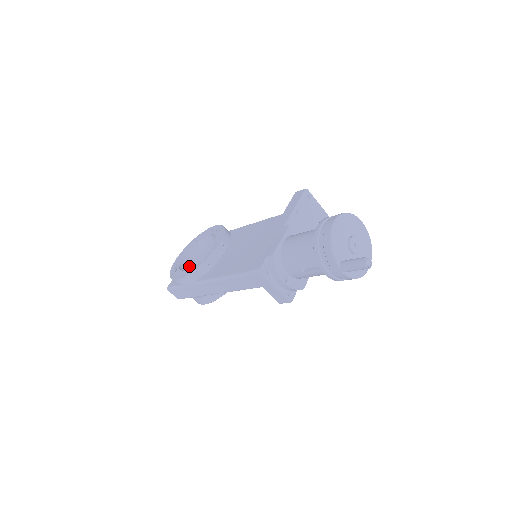
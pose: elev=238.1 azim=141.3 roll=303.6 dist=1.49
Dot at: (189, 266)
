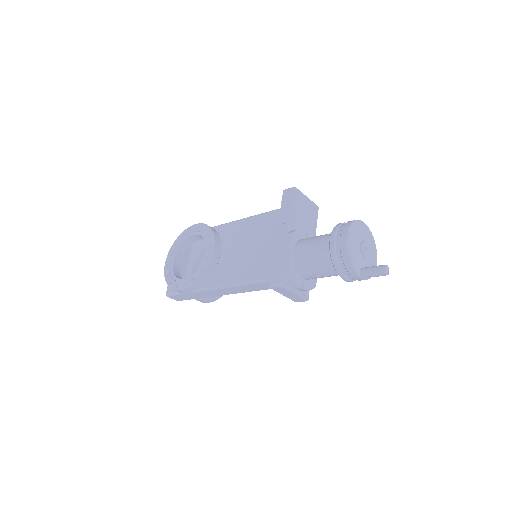
Dot at: occluded
